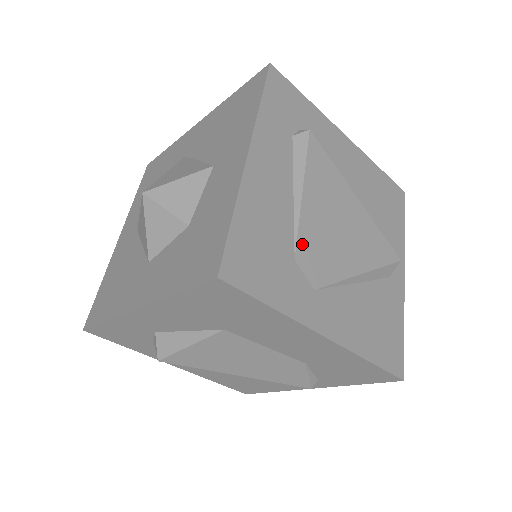
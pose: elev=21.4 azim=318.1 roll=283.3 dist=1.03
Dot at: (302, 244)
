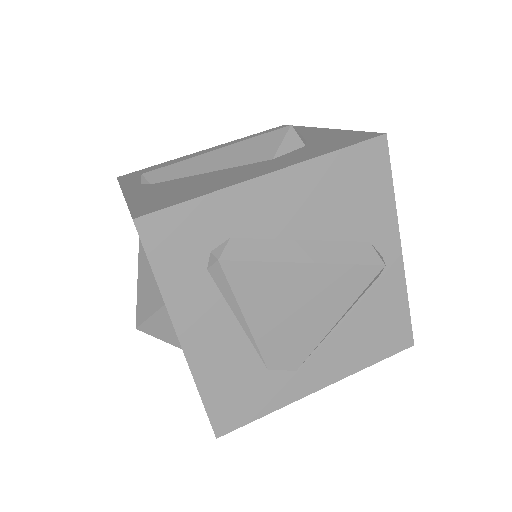
Dot at: (268, 355)
